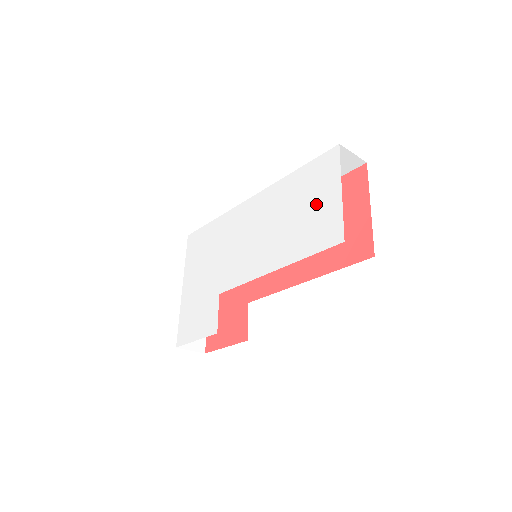
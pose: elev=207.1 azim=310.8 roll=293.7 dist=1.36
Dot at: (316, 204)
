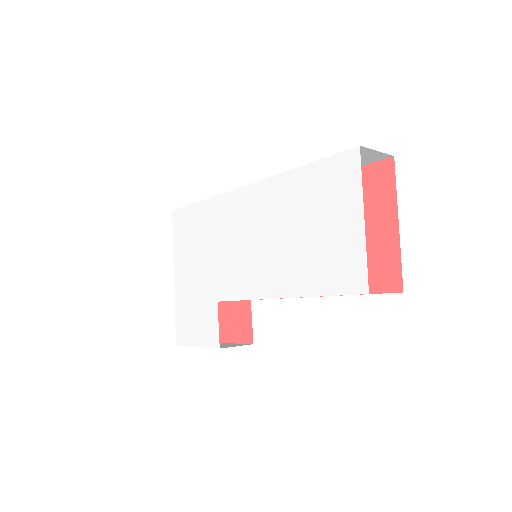
Dot at: (330, 227)
